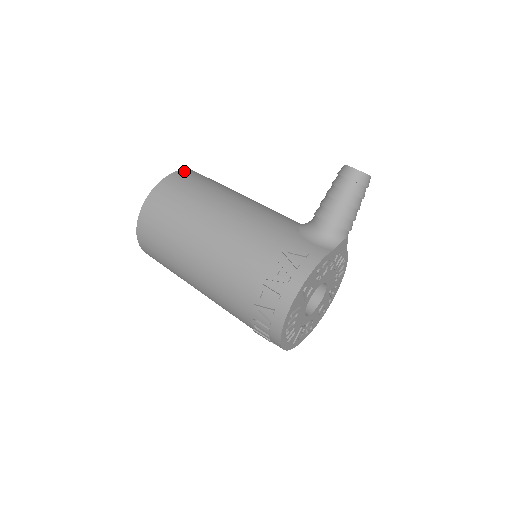
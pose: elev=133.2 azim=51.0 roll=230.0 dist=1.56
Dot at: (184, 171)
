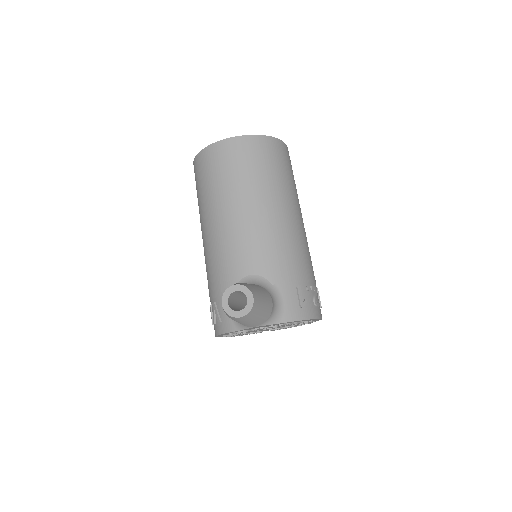
Dot at: (213, 147)
